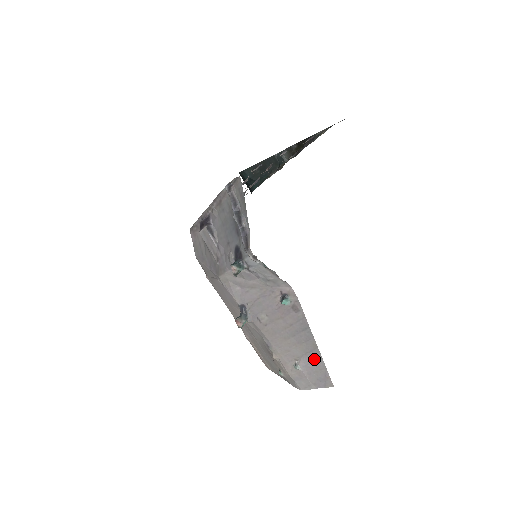
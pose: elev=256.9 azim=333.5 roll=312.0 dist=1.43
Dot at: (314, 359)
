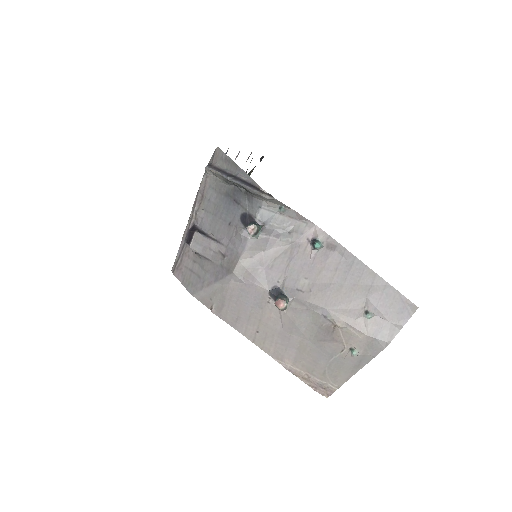
Dot at: (380, 291)
